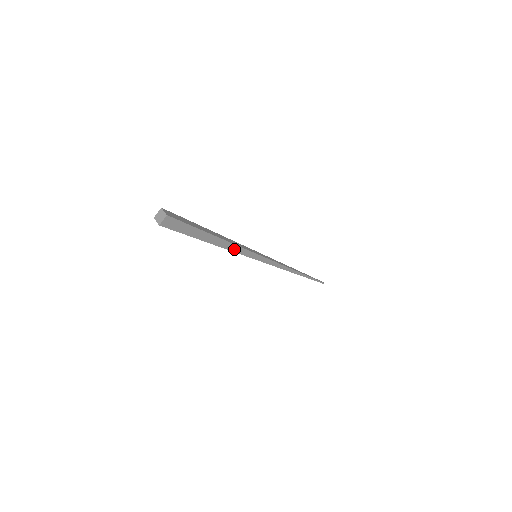
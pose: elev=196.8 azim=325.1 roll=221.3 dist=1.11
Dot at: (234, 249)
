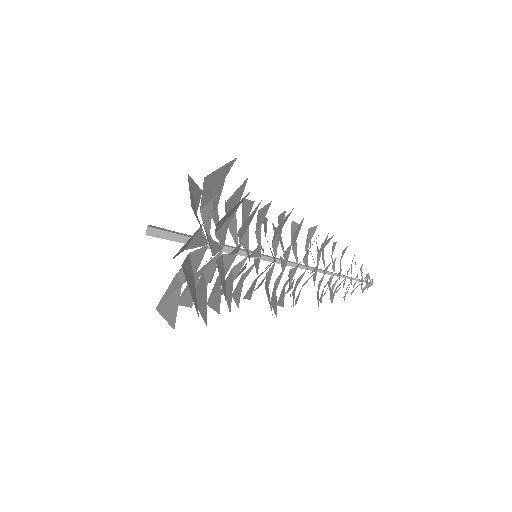
Dot at: (226, 250)
